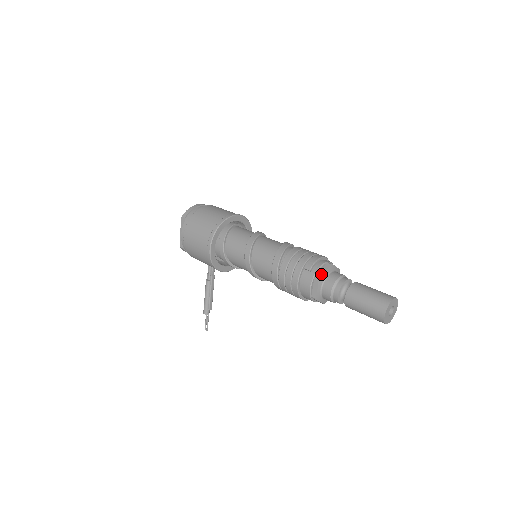
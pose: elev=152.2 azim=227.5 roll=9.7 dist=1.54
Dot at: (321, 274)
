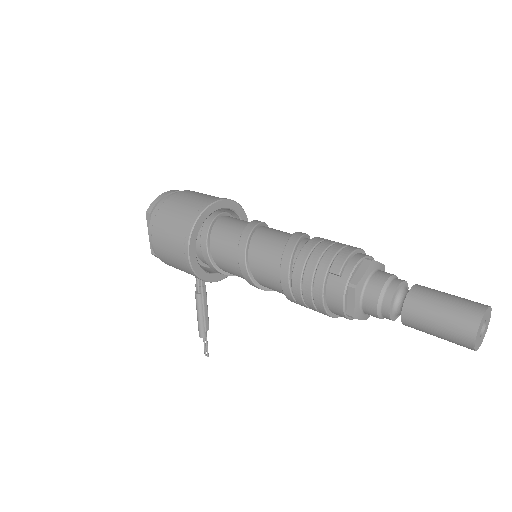
Dot at: (358, 279)
